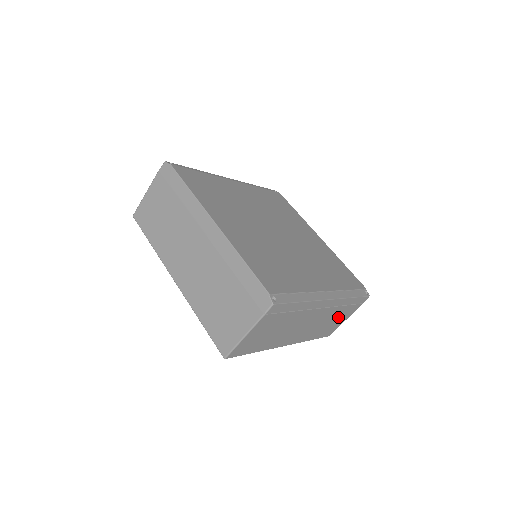
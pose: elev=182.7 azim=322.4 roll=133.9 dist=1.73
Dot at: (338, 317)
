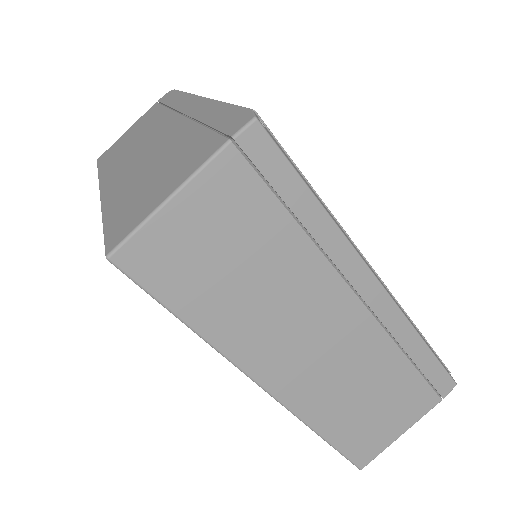
Dot at: (388, 398)
